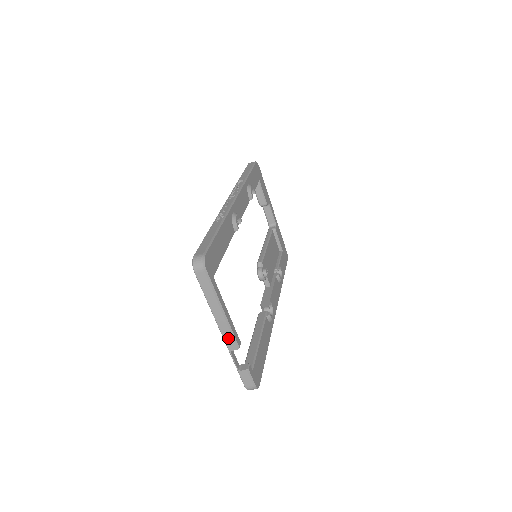
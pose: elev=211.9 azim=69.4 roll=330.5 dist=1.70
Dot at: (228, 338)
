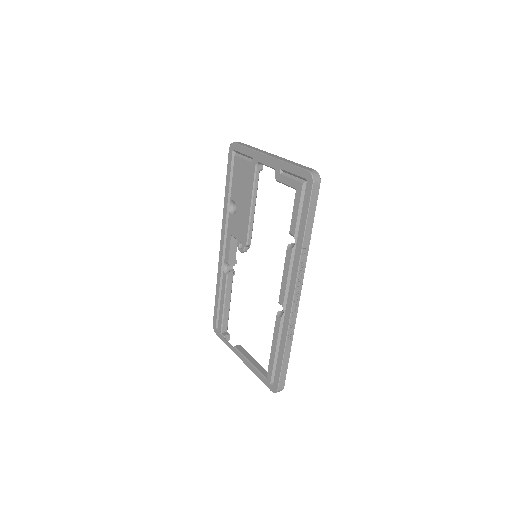
Dot at: occluded
